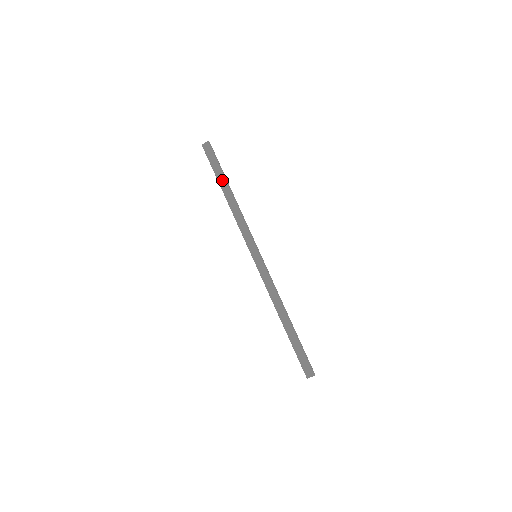
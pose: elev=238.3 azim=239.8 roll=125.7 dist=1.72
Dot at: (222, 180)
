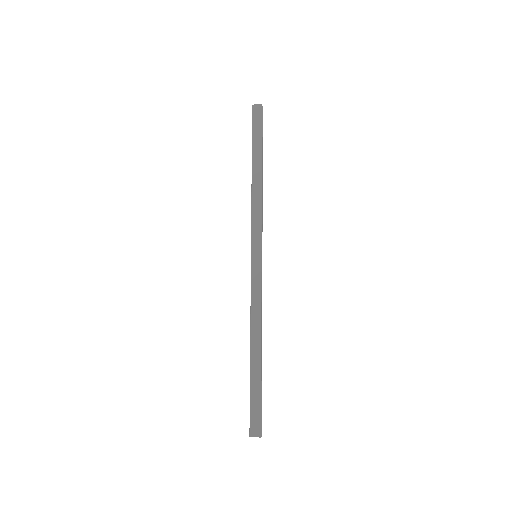
Dot at: (257, 152)
